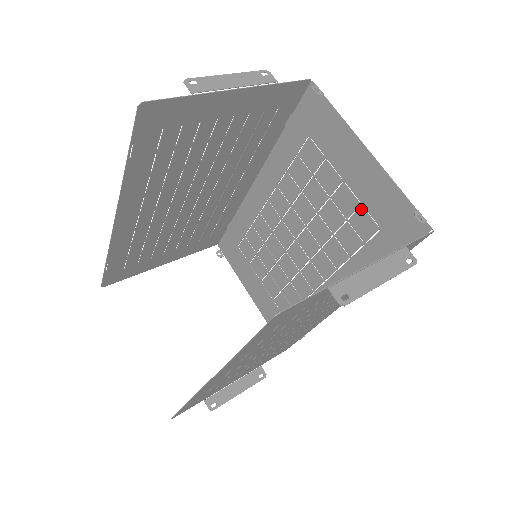
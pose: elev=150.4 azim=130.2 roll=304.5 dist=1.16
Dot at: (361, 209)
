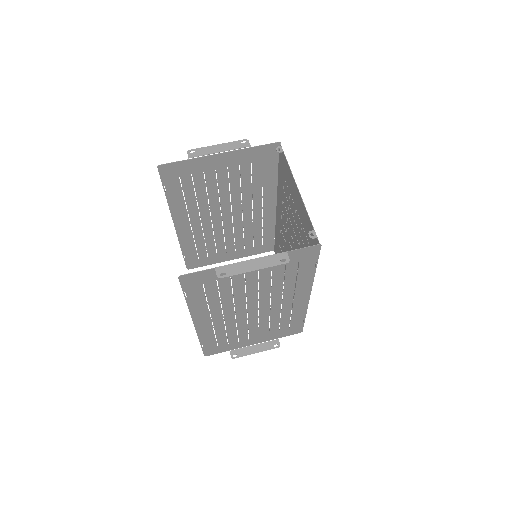
Dot at: (302, 228)
